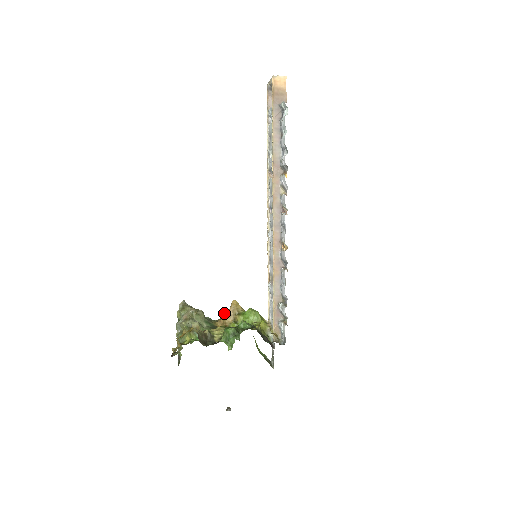
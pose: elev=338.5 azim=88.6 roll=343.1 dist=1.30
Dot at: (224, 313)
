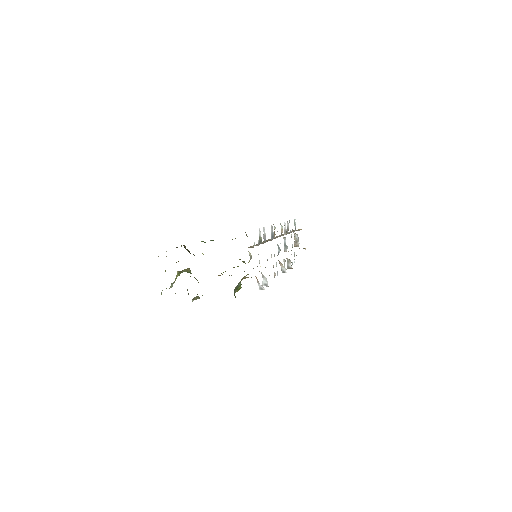
Dot at: occluded
